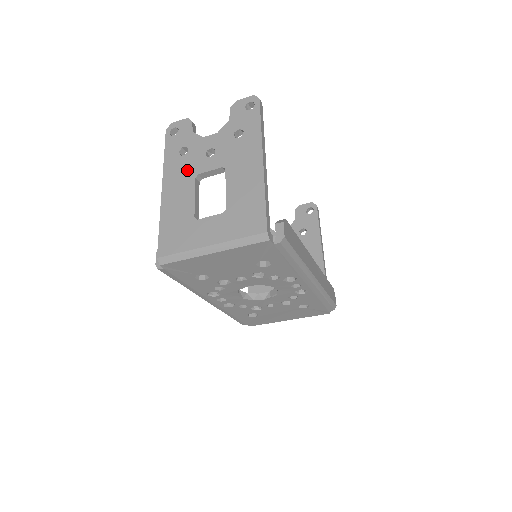
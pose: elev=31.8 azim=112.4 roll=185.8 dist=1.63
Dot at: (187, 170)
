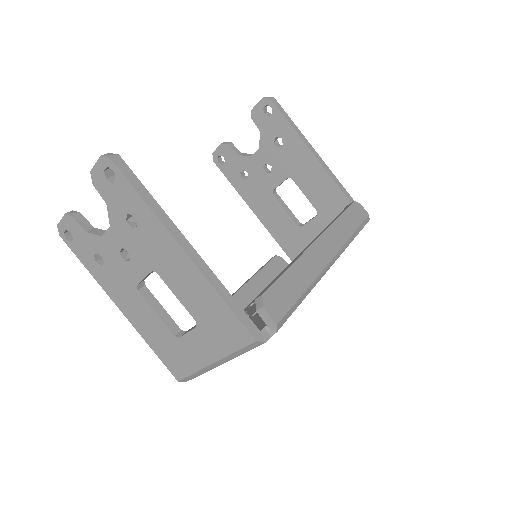
Dot at: (122, 283)
